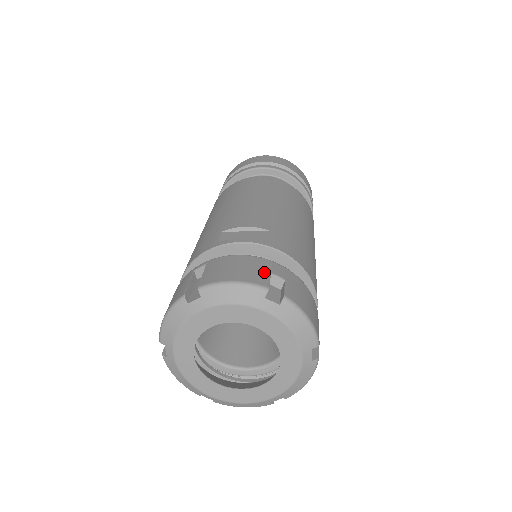
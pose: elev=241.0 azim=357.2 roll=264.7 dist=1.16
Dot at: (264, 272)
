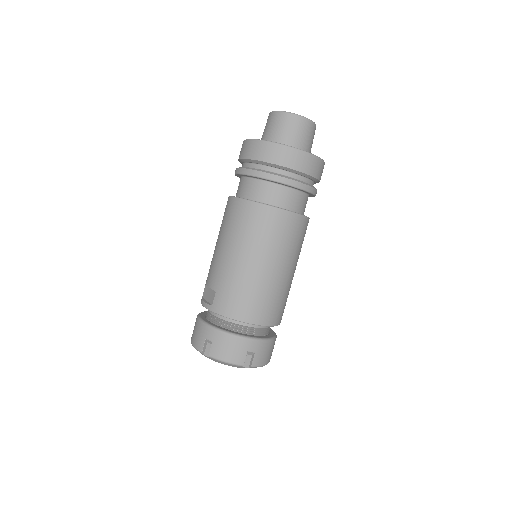
Dot at: (203, 339)
